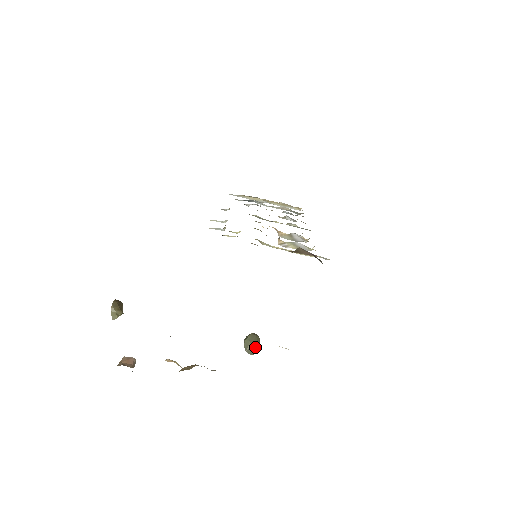
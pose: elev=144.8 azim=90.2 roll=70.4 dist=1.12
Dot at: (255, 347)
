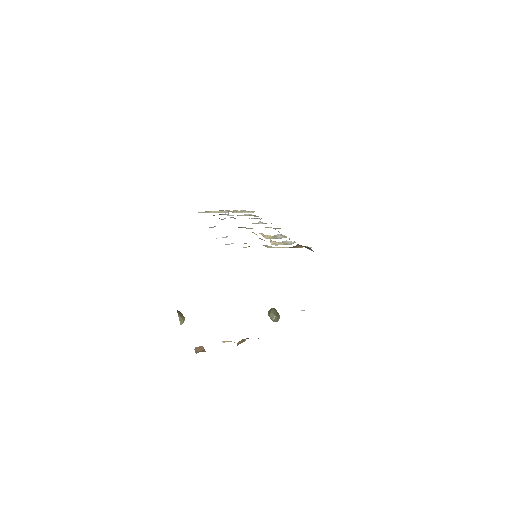
Dot at: (278, 316)
